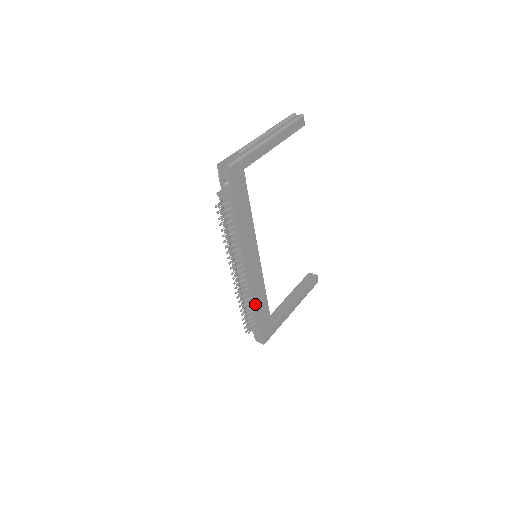
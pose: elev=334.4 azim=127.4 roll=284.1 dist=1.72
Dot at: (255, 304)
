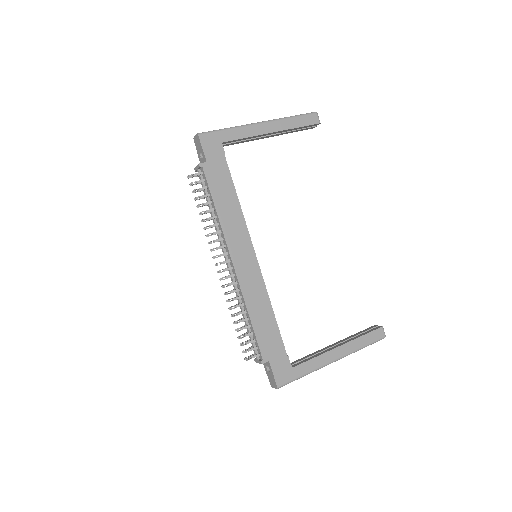
Dot at: (252, 315)
